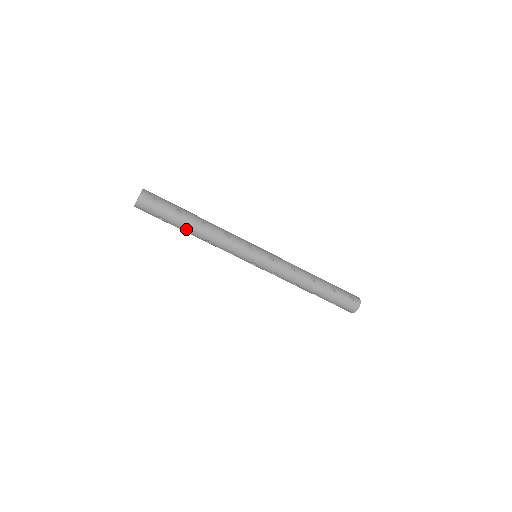
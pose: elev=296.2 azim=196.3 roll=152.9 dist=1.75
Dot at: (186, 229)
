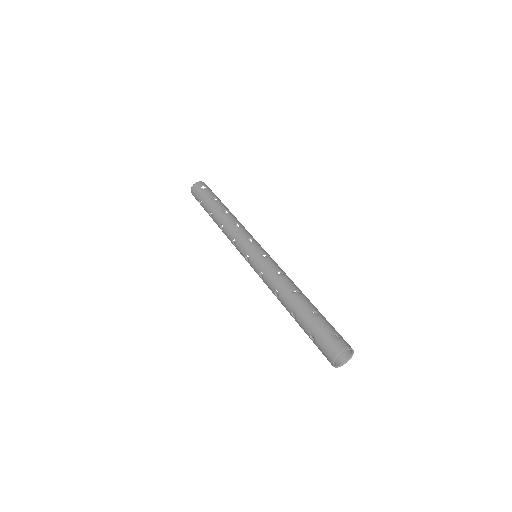
Dot at: occluded
